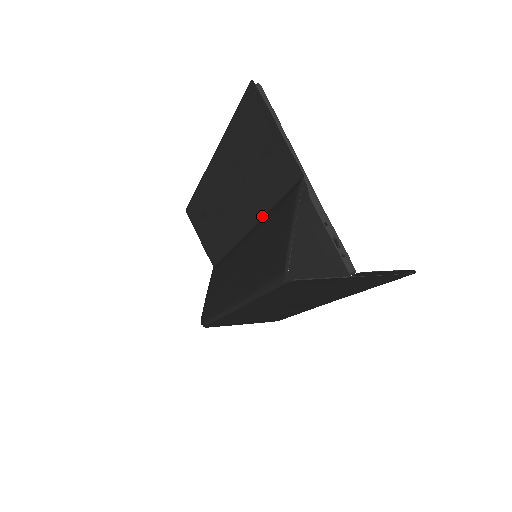
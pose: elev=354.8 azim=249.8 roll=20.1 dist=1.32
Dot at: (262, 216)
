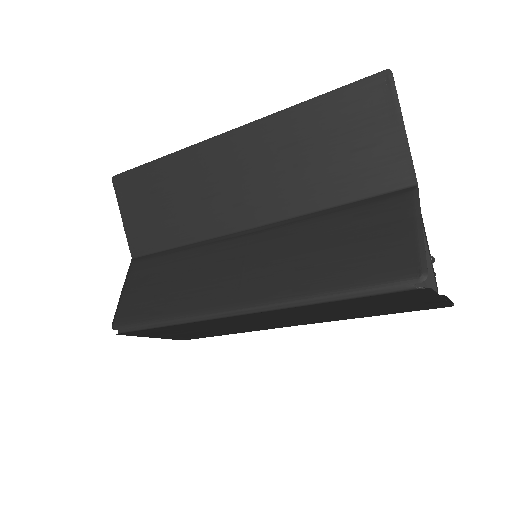
Dot at: (303, 213)
